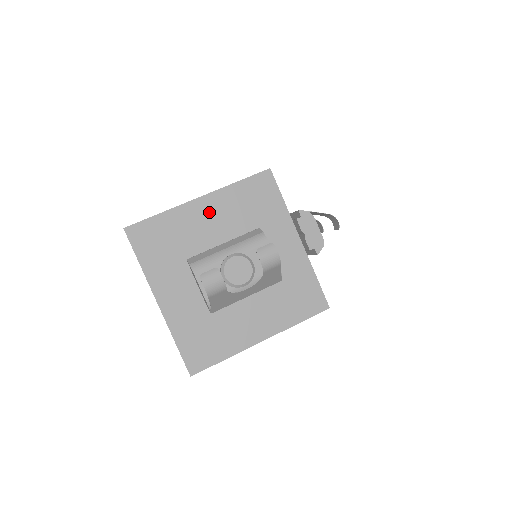
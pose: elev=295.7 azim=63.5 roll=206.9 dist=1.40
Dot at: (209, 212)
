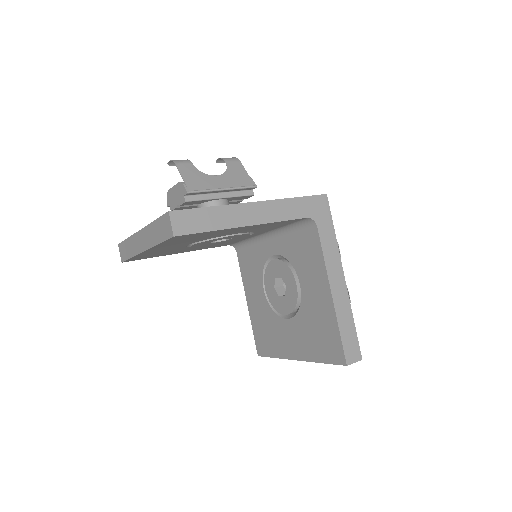
Dot at: occluded
